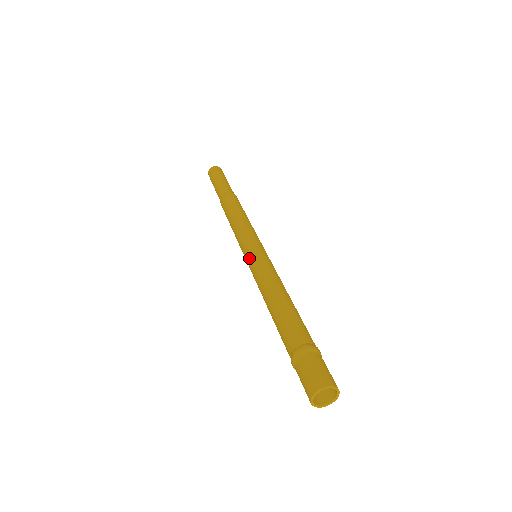
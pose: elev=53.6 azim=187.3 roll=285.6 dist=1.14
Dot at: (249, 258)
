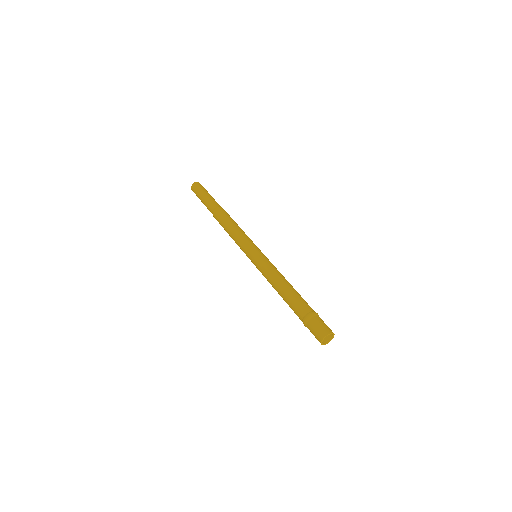
Dot at: (259, 255)
